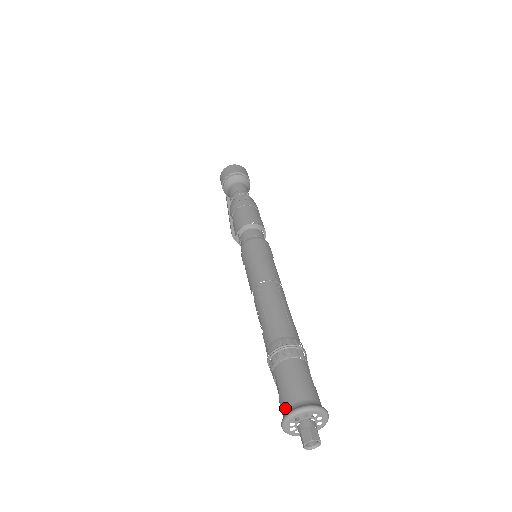
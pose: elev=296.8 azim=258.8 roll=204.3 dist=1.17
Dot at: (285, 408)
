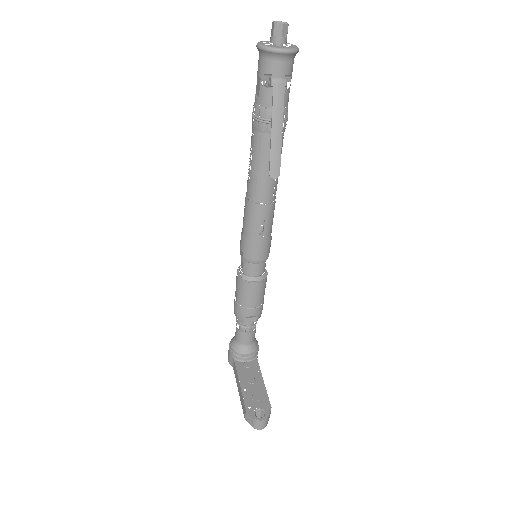
Dot at: occluded
